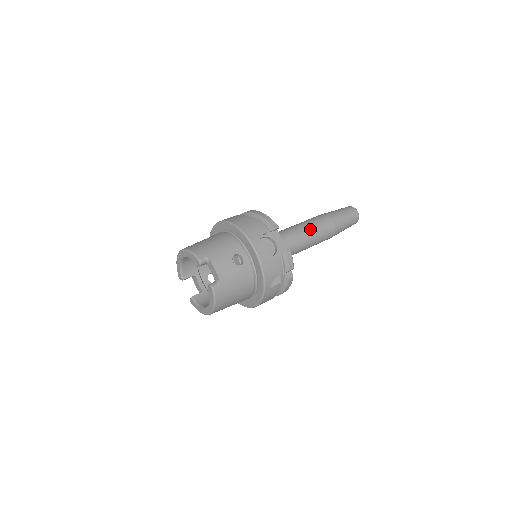
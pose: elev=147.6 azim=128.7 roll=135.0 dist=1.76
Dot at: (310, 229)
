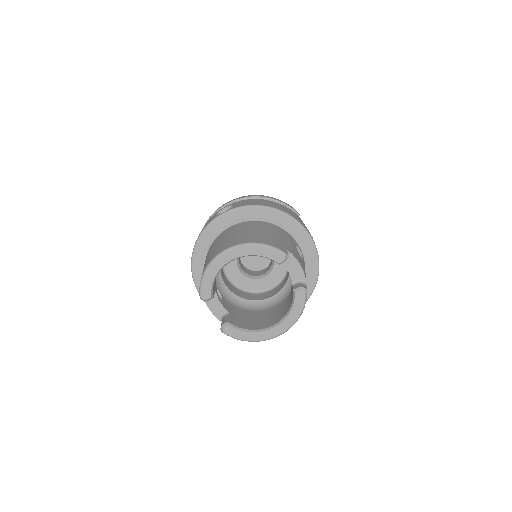
Dot at: occluded
